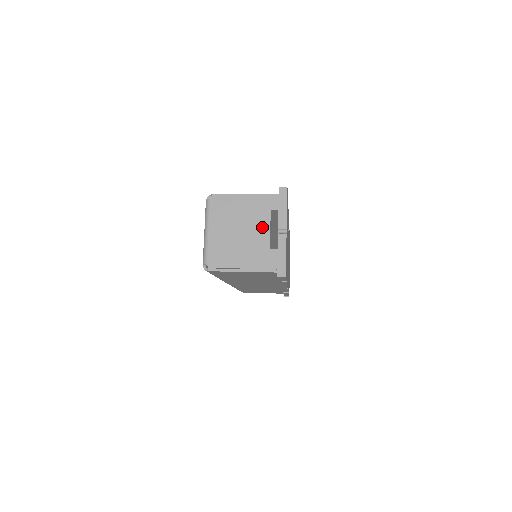
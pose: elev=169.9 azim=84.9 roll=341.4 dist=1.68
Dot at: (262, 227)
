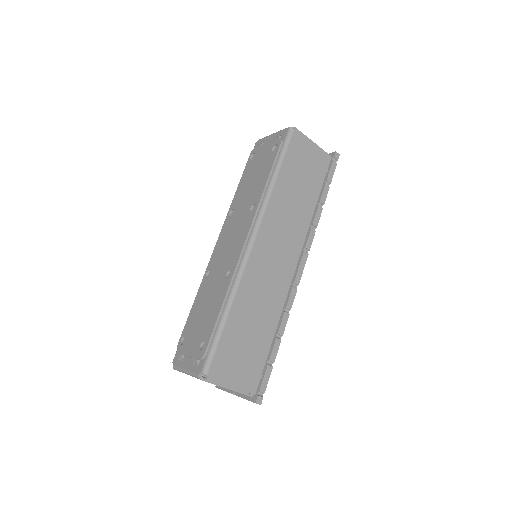
Dot at: occluded
